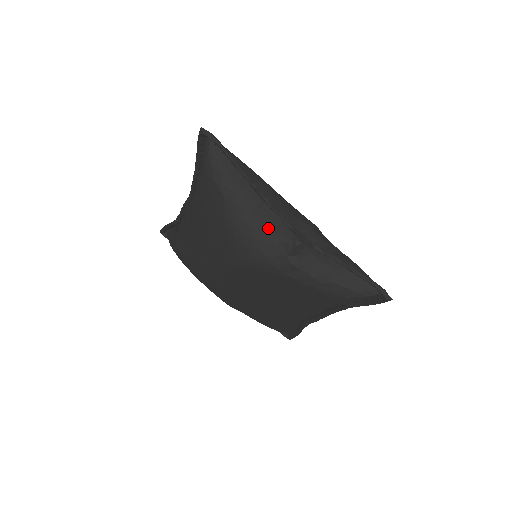
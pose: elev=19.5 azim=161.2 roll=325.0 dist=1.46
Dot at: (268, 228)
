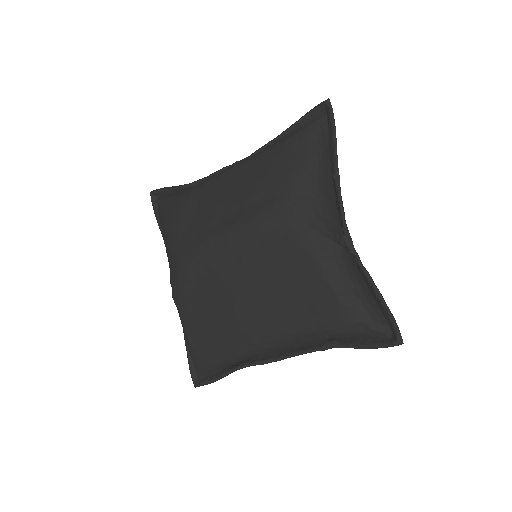
Dot at: (327, 210)
